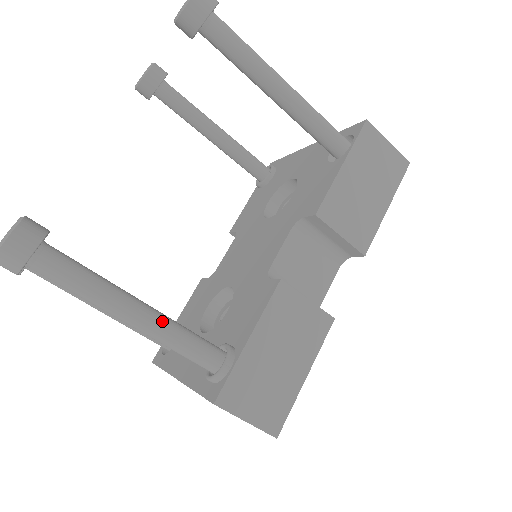
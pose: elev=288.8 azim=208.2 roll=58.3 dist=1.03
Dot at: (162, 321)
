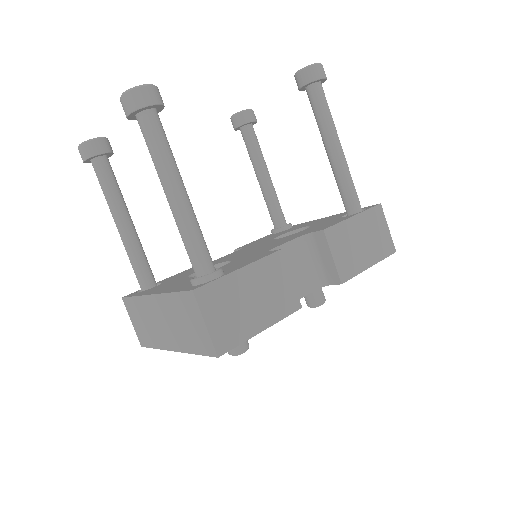
Dot at: (192, 212)
